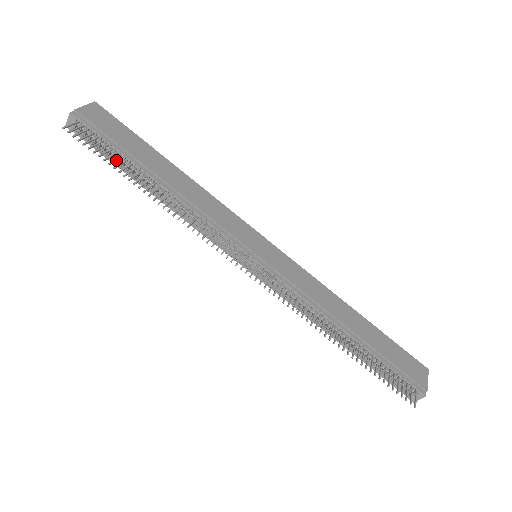
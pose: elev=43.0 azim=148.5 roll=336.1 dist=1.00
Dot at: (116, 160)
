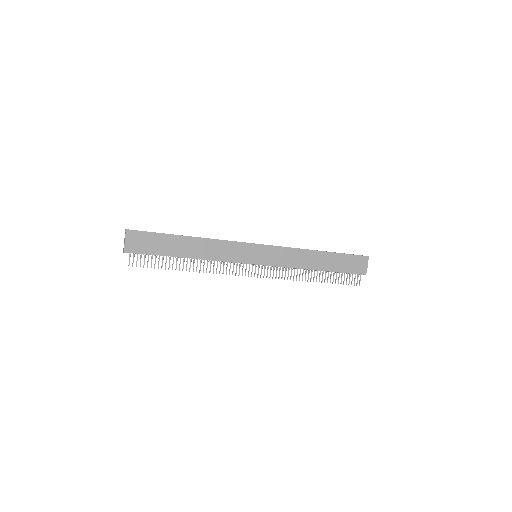
Dot at: occluded
